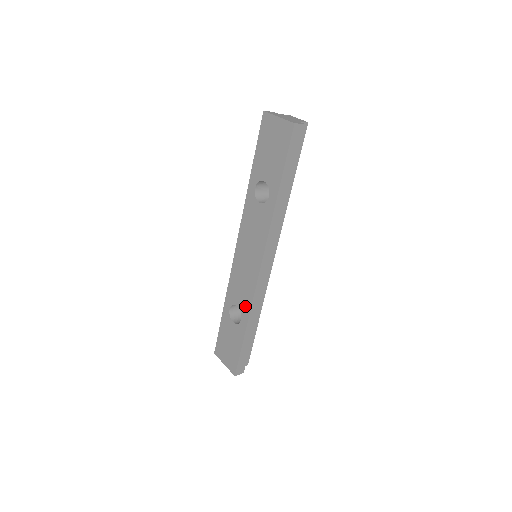
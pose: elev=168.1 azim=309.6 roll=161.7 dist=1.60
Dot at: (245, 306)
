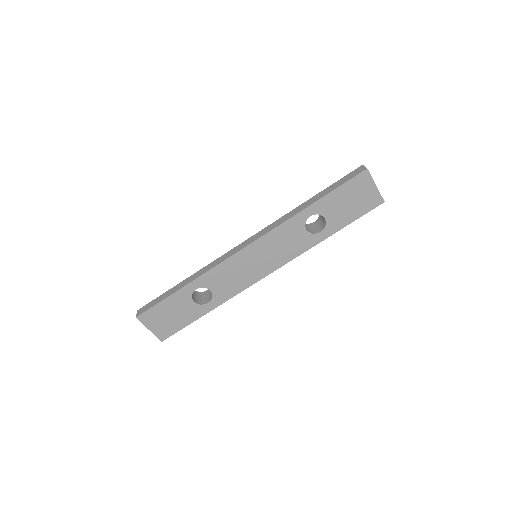
Dot at: (224, 295)
